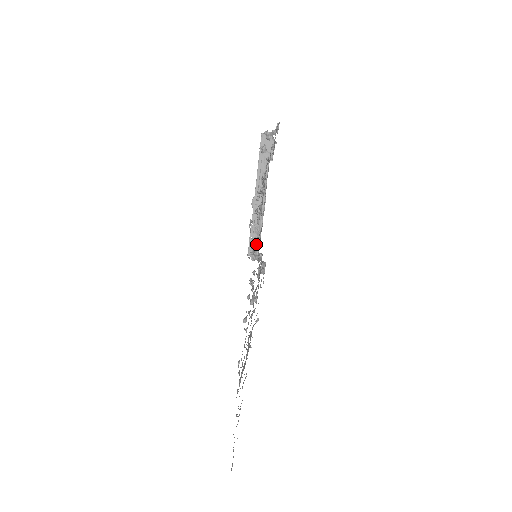
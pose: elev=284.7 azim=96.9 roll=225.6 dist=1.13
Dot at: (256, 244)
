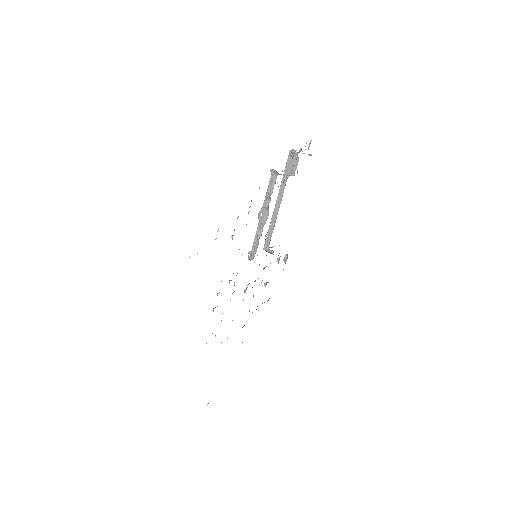
Dot at: (255, 248)
